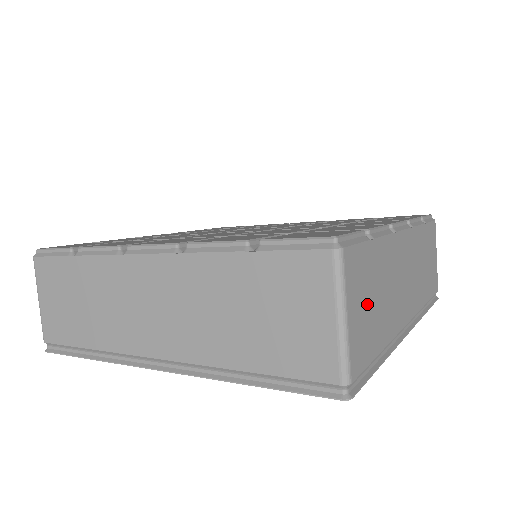
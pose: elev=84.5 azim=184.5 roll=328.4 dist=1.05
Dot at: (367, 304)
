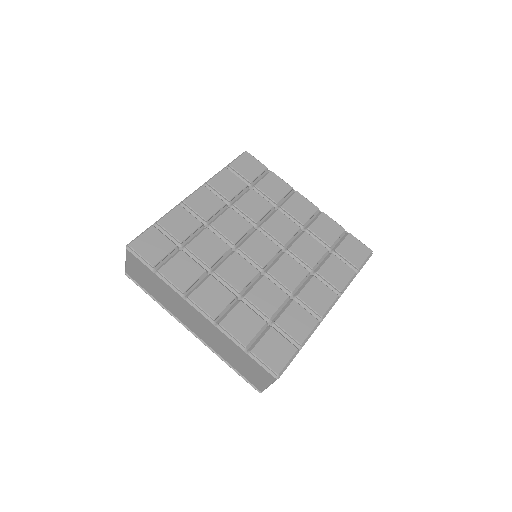
Dot at: occluded
